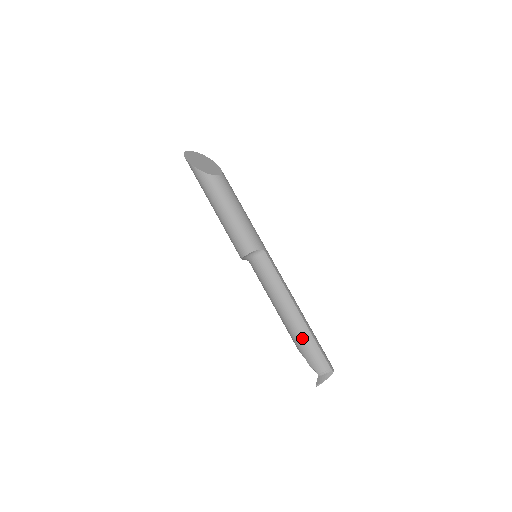
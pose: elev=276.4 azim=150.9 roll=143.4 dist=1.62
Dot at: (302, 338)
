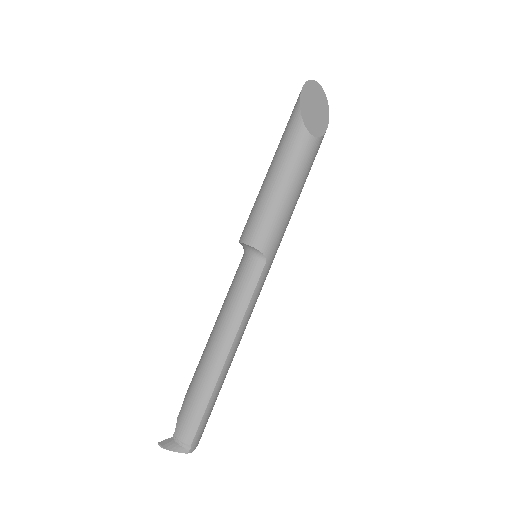
Dot at: (200, 385)
